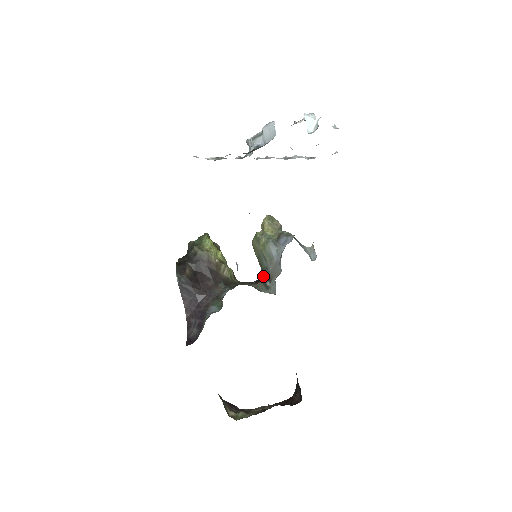
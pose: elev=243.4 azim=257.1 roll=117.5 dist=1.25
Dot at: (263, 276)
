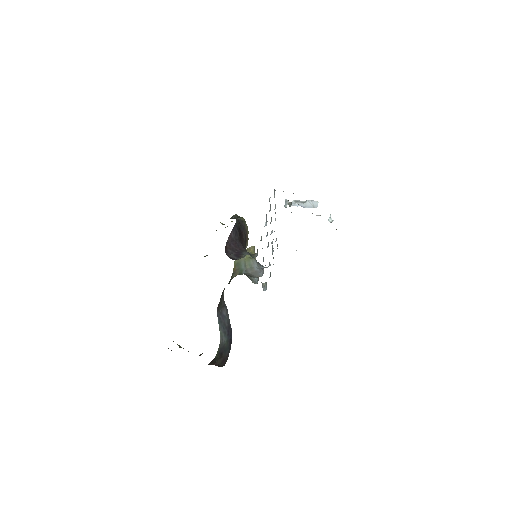
Dot at: (232, 276)
